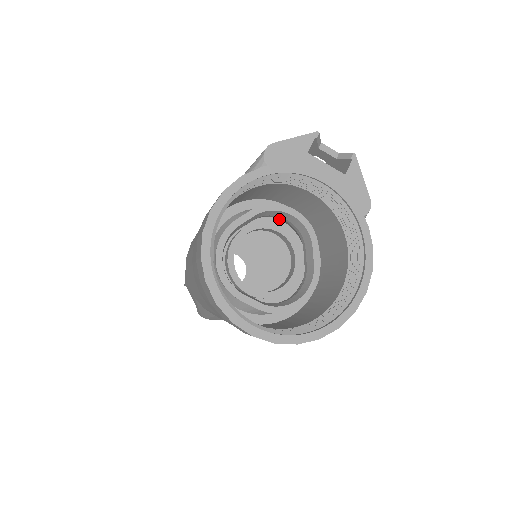
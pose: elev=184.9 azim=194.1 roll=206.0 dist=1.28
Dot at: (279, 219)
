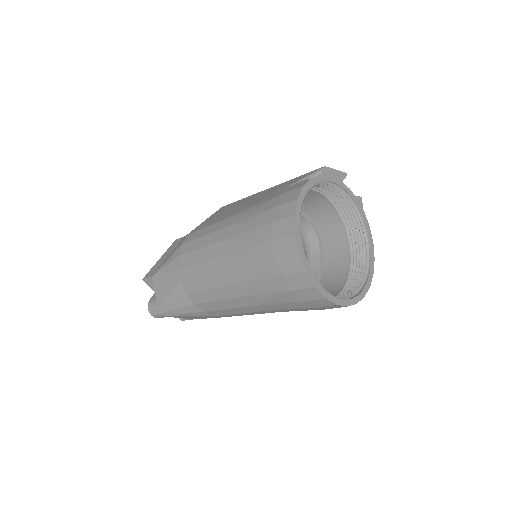
Dot at: occluded
